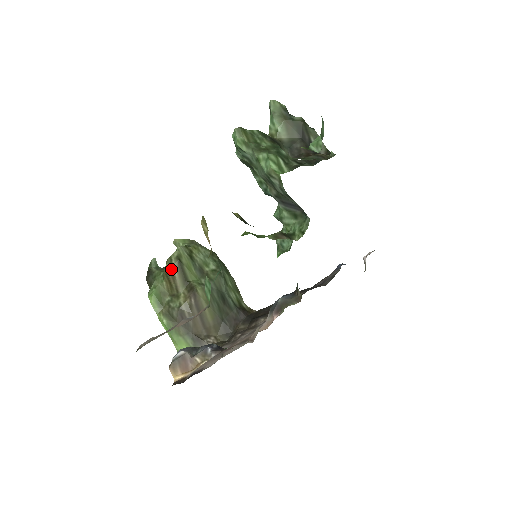
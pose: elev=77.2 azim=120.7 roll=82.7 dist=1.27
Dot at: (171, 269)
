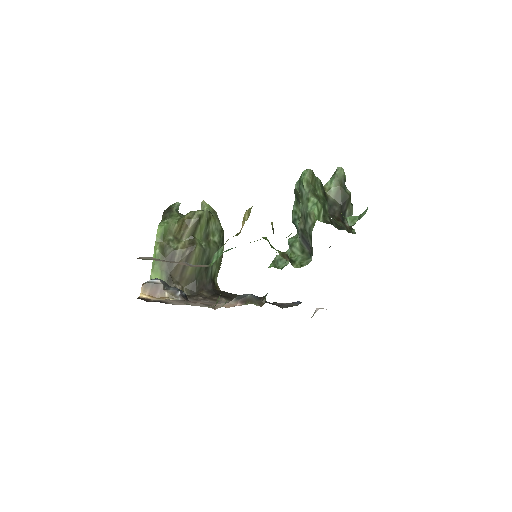
Dot at: (189, 220)
